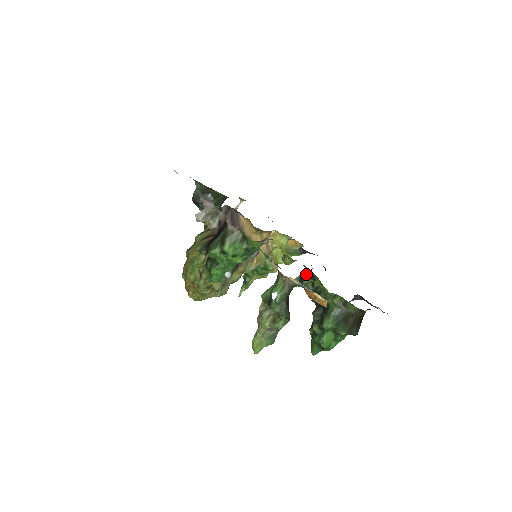
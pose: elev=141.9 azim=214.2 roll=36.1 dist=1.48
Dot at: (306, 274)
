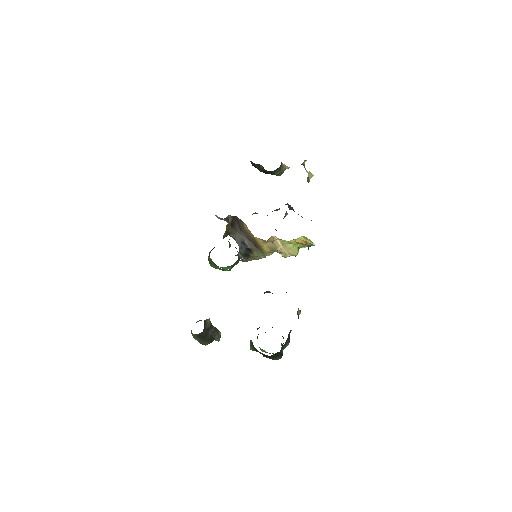
Dot at: occluded
